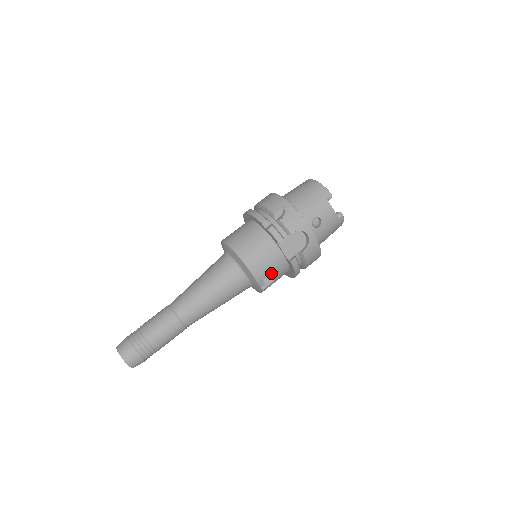
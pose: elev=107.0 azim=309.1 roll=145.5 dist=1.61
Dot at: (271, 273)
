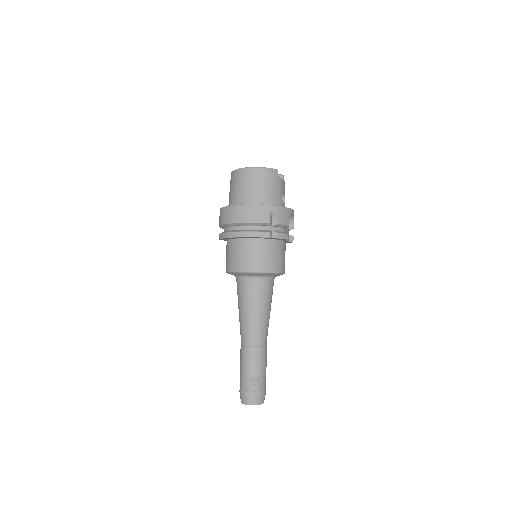
Dot at: occluded
